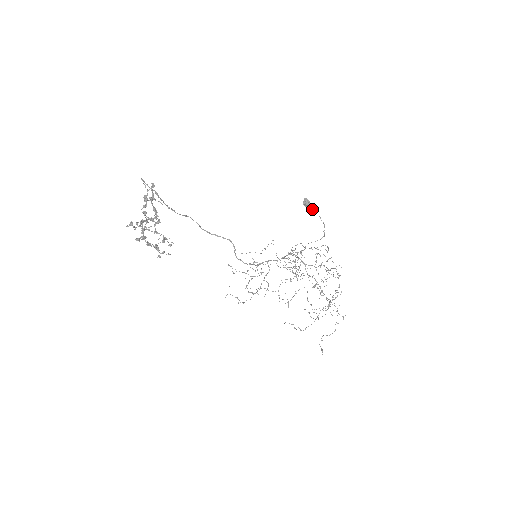
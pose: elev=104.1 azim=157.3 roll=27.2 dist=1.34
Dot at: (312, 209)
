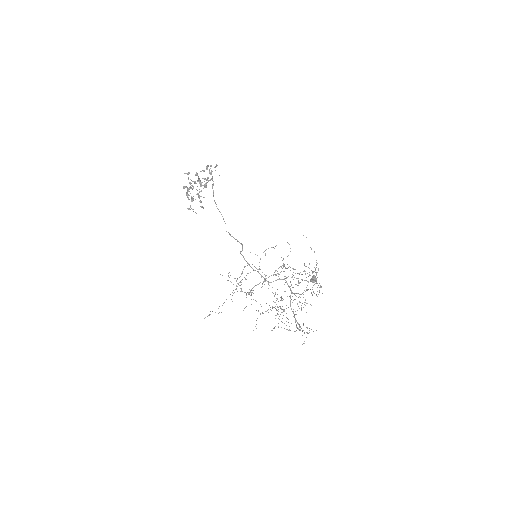
Dot at: (316, 280)
